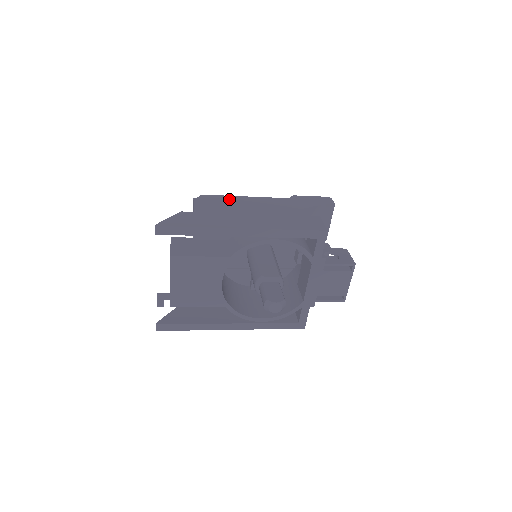
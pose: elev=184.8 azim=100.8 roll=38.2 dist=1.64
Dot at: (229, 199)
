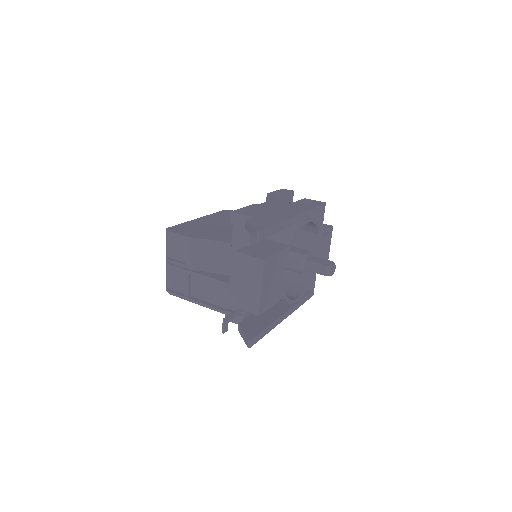
Dot at: (191, 224)
